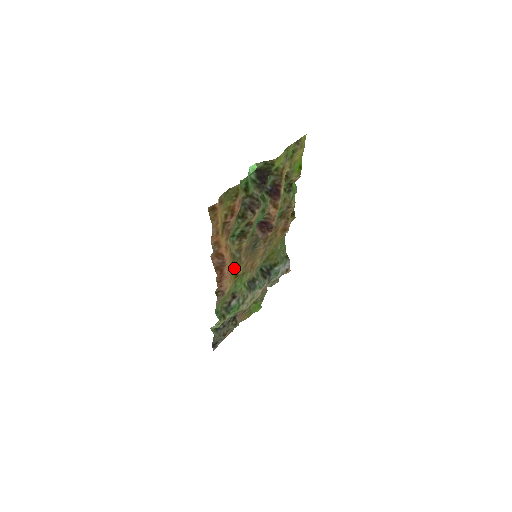
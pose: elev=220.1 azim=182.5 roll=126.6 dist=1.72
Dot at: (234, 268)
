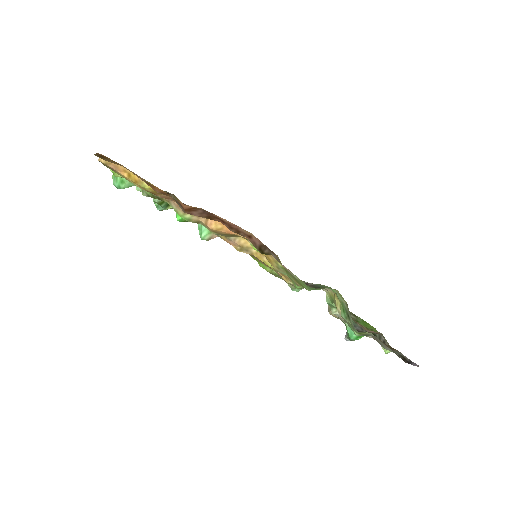
Dot at: occluded
